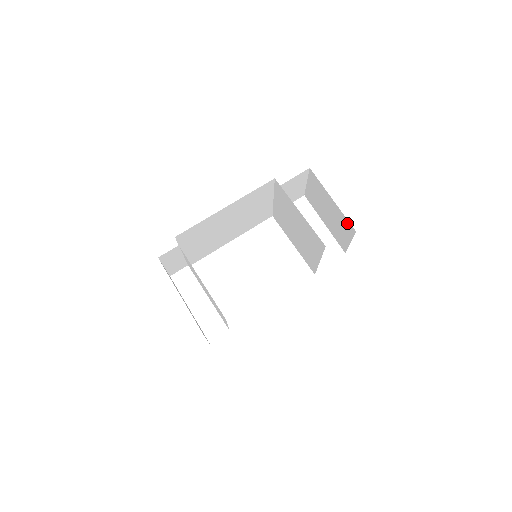
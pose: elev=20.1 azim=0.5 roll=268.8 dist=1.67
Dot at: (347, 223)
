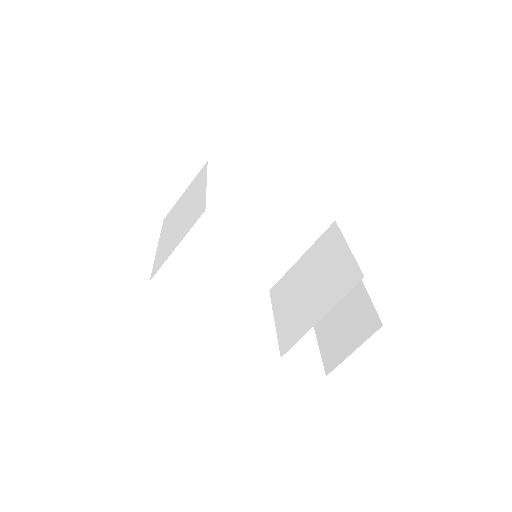
Dot at: (372, 318)
